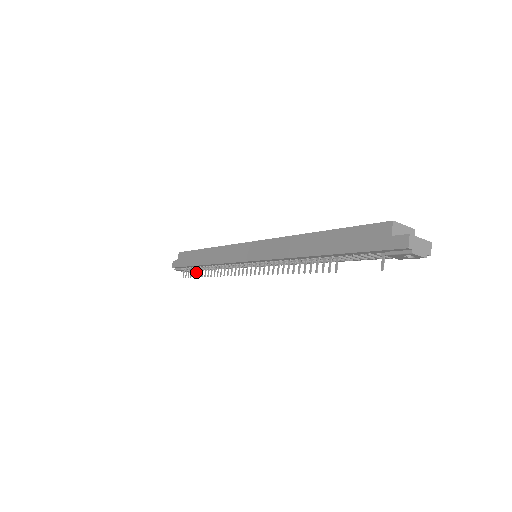
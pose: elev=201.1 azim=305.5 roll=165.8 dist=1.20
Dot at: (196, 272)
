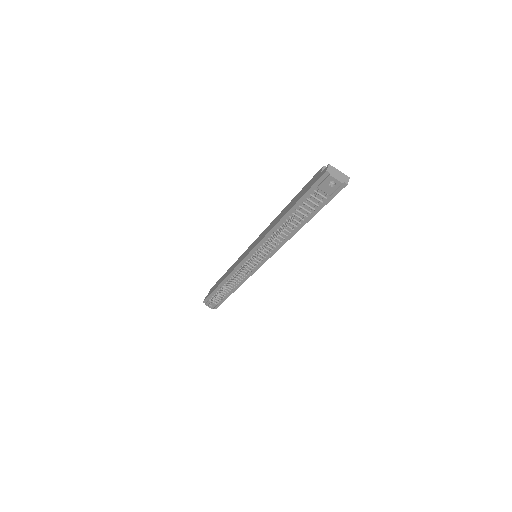
Dot at: (217, 294)
